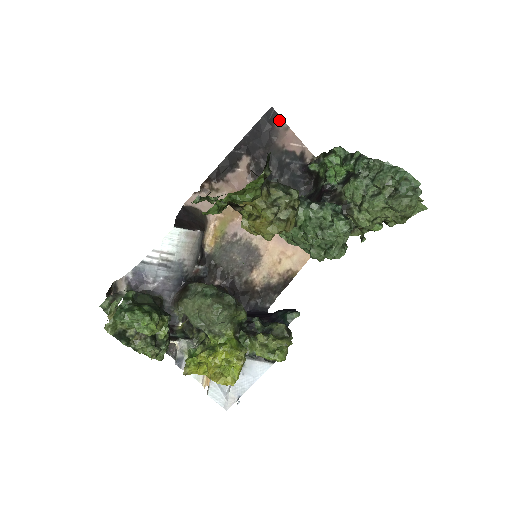
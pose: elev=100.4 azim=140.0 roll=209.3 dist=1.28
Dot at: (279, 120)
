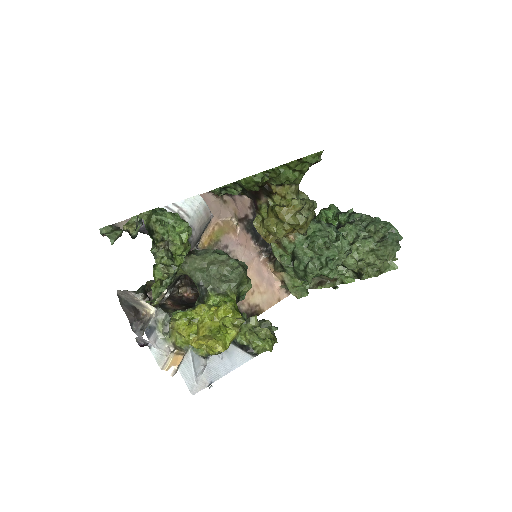
Dot at: occluded
